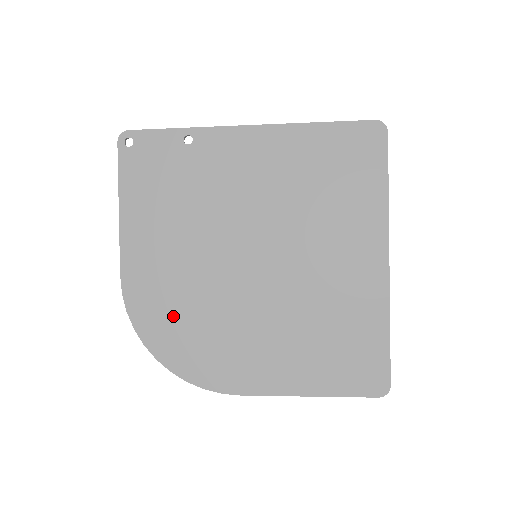
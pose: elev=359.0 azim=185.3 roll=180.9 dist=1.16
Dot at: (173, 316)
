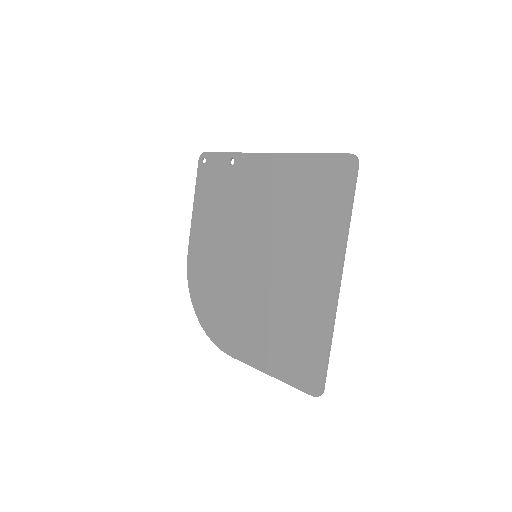
Dot at: (207, 287)
